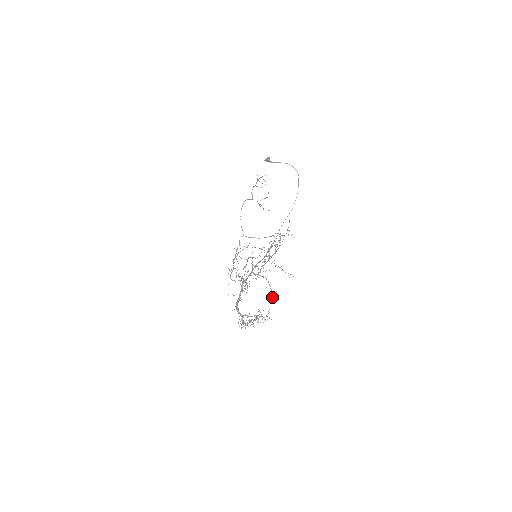
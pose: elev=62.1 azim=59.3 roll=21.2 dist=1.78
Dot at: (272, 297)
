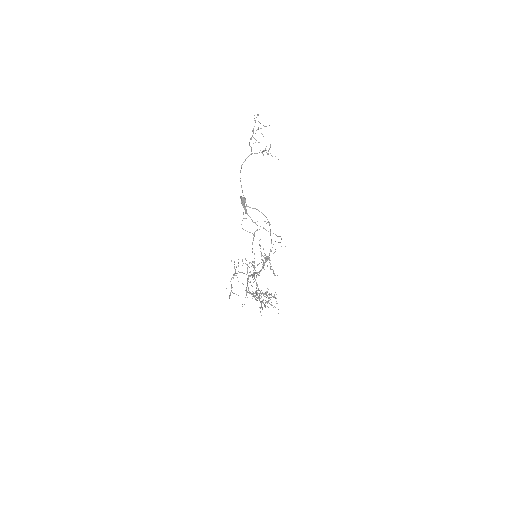
Dot at: occluded
